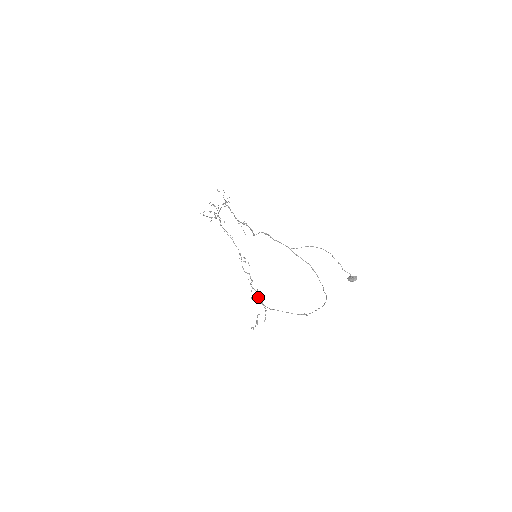
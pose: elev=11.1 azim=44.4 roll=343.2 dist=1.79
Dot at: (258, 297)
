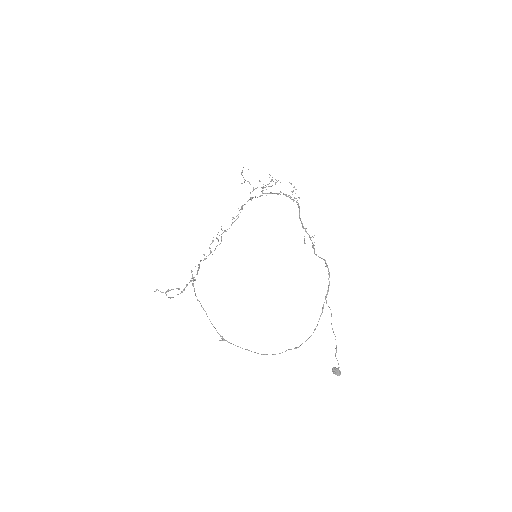
Dot at: occluded
